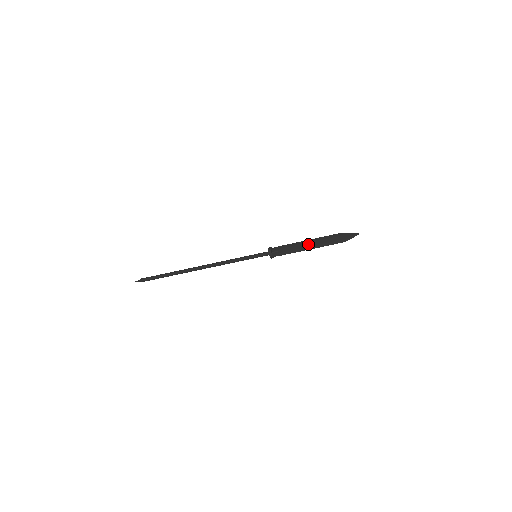
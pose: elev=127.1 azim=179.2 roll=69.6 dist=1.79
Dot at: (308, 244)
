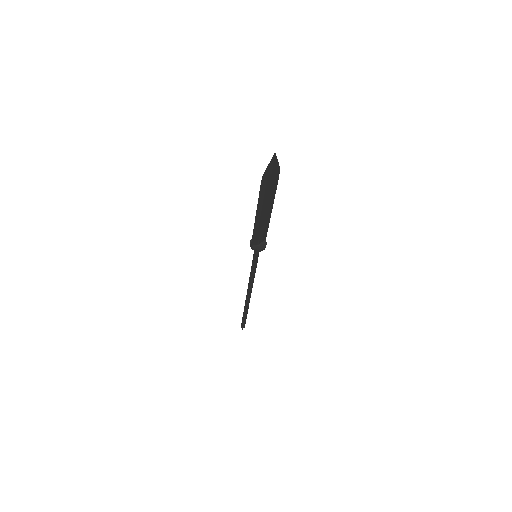
Dot at: (264, 210)
